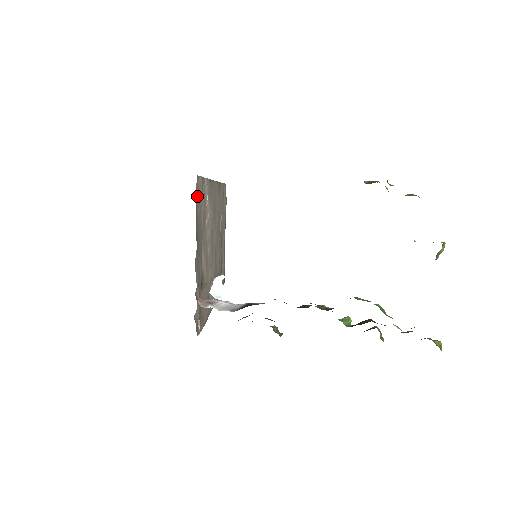
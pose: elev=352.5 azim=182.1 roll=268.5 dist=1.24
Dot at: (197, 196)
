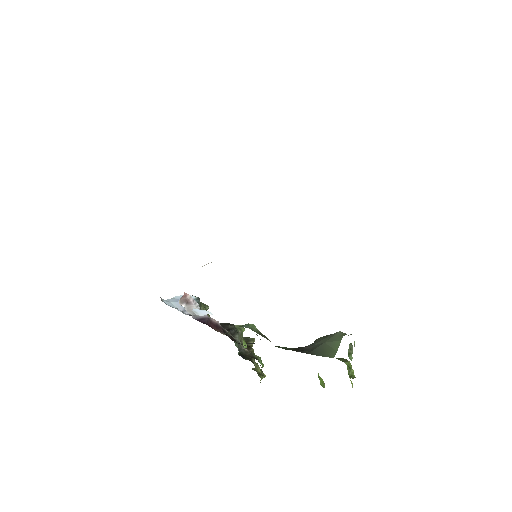
Dot at: occluded
